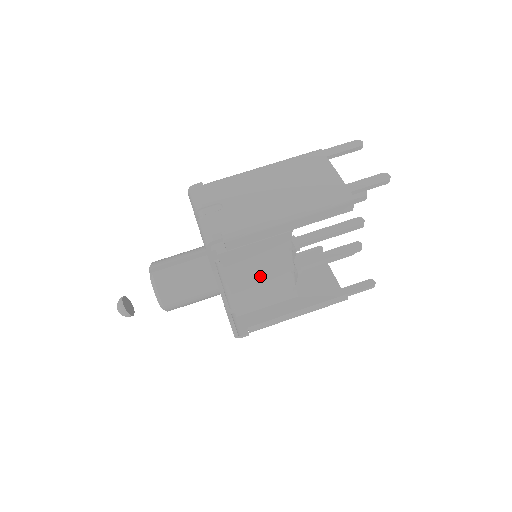
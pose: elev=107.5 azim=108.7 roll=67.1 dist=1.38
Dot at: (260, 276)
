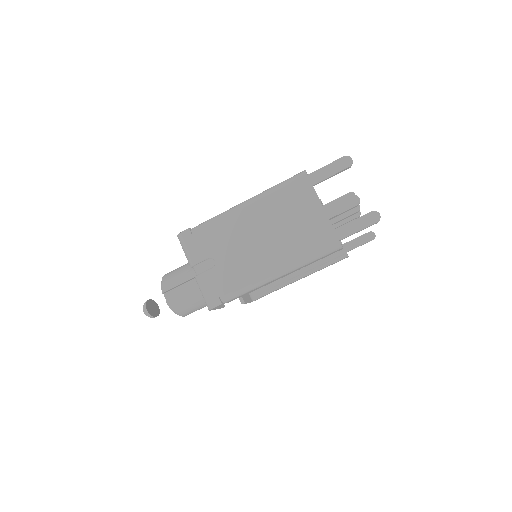
Dot at: occluded
